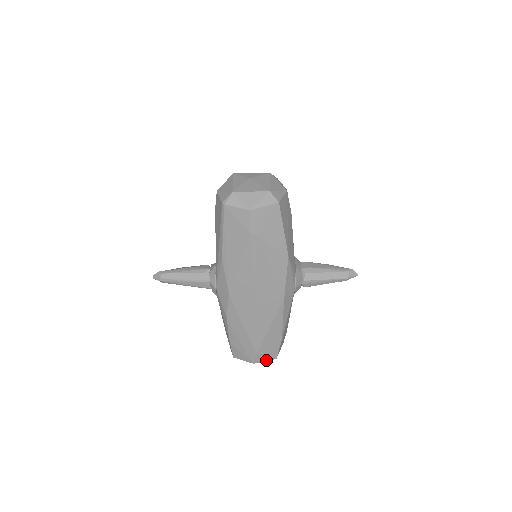
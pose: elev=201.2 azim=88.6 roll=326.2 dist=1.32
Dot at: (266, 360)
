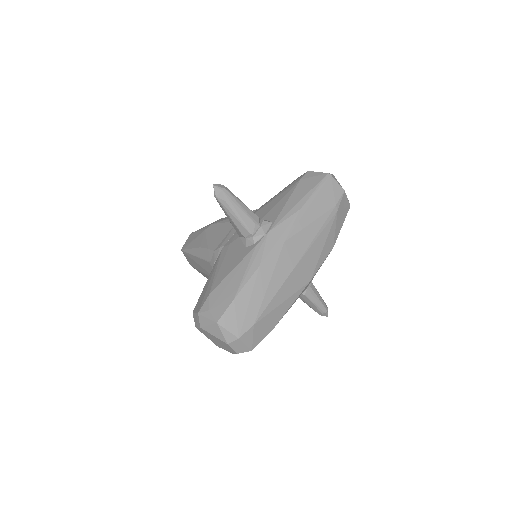
Dot at: (247, 344)
